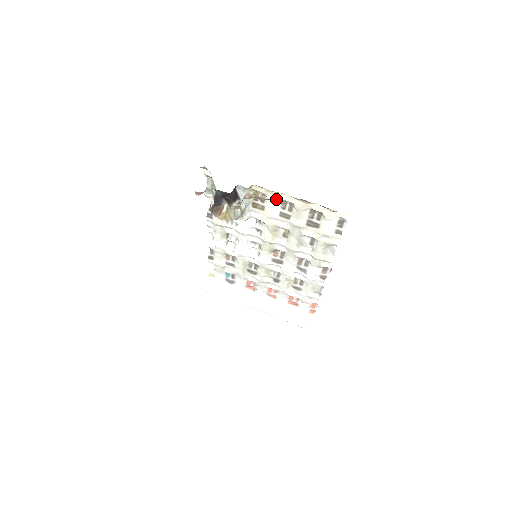
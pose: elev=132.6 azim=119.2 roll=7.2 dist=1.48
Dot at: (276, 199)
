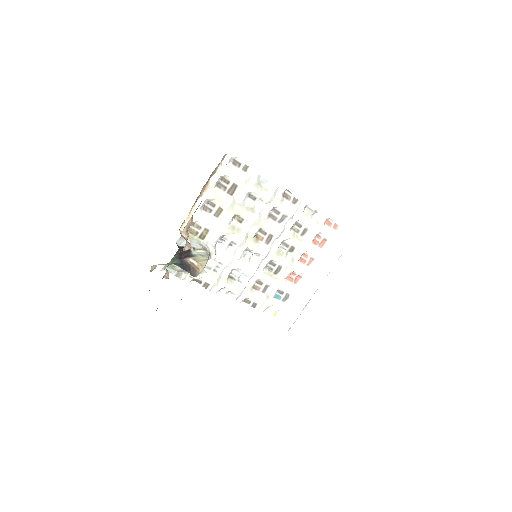
Dot at: (199, 214)
